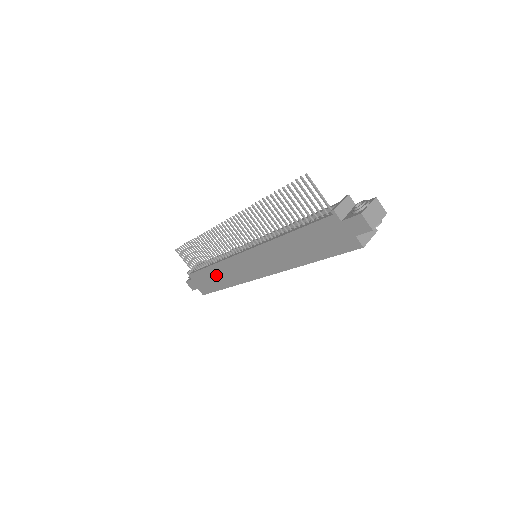
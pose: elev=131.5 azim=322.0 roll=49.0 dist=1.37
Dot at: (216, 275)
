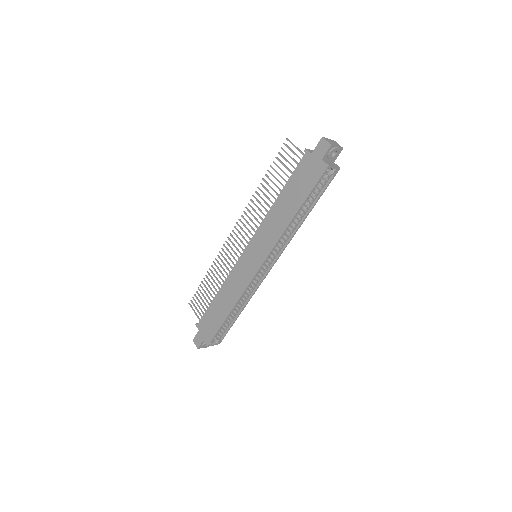
Dot at: (221, 302)
